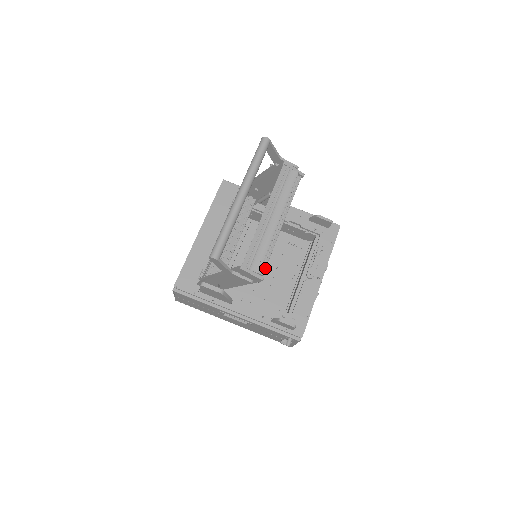
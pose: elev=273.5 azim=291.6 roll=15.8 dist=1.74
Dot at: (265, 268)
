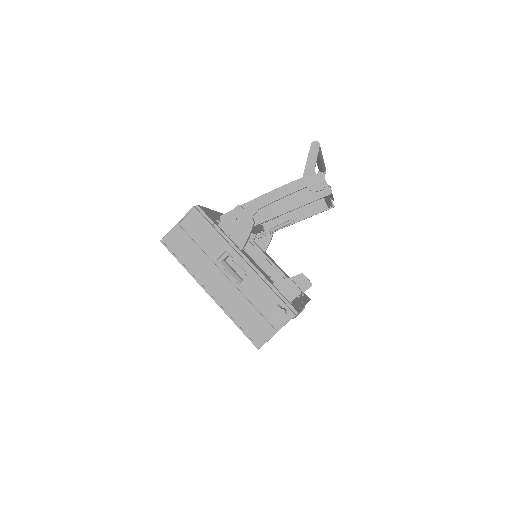
Dot at: occluded
